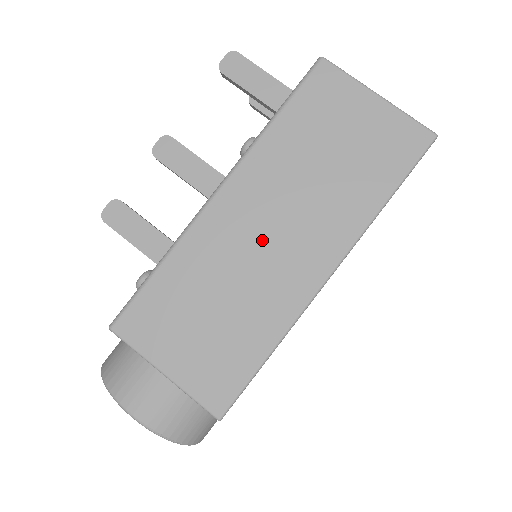
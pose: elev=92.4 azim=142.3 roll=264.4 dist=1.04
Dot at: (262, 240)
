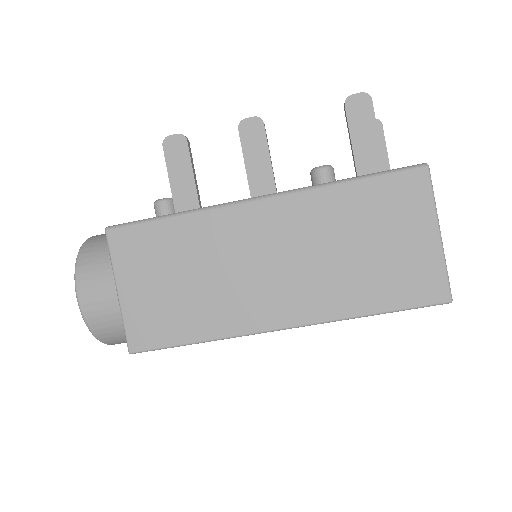
Dot at: (259, 263)
